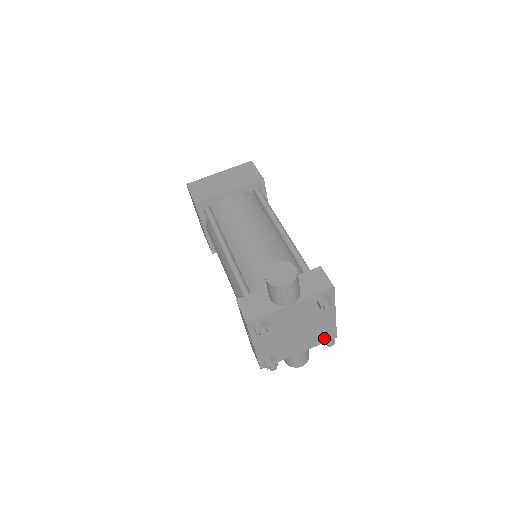
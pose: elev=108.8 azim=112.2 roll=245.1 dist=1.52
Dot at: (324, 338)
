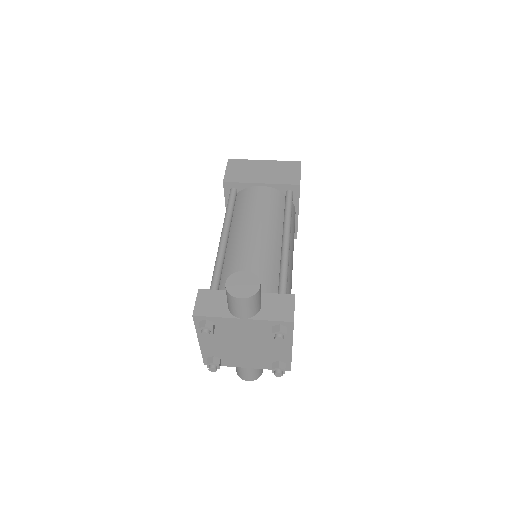
Dot at: (274, 366)
